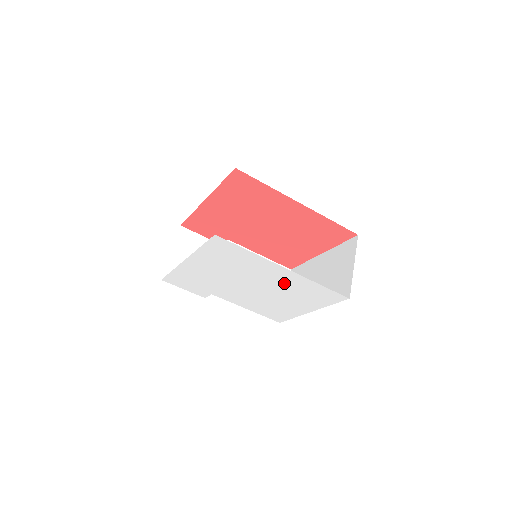
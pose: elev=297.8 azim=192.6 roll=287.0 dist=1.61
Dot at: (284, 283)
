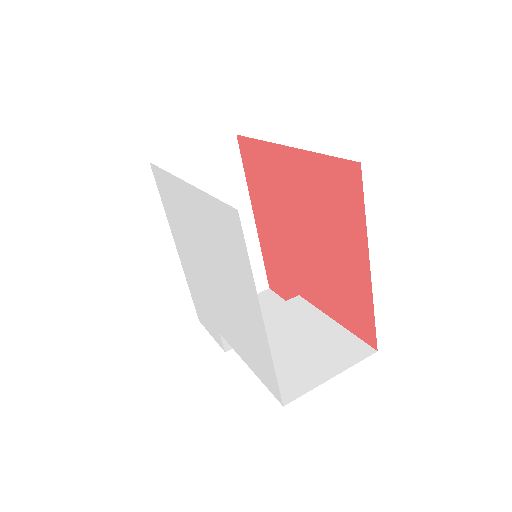
Dot at: (205, 230)
